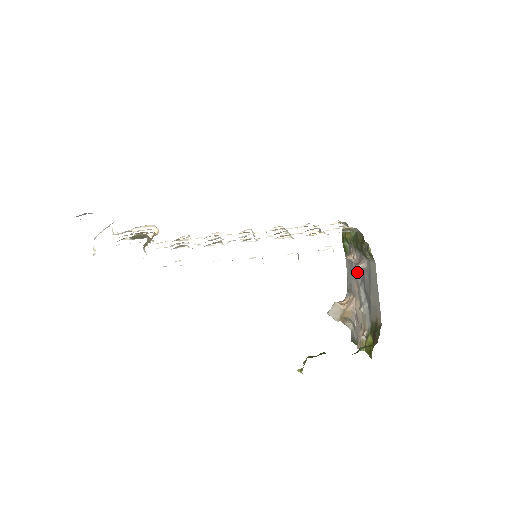
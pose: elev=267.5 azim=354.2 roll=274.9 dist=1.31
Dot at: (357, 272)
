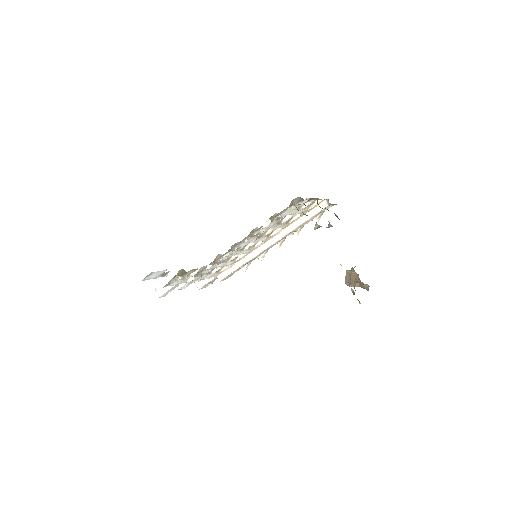
Dot at: occluded
